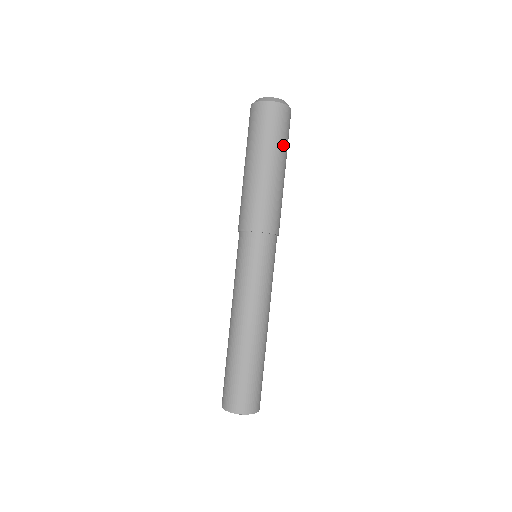
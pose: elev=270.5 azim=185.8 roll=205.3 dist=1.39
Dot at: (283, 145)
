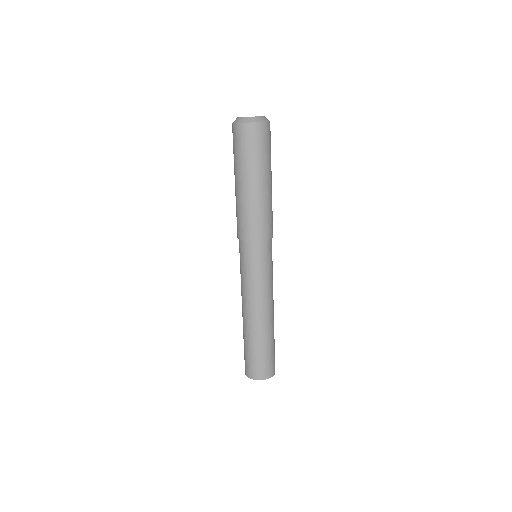
Dot at: occluded
